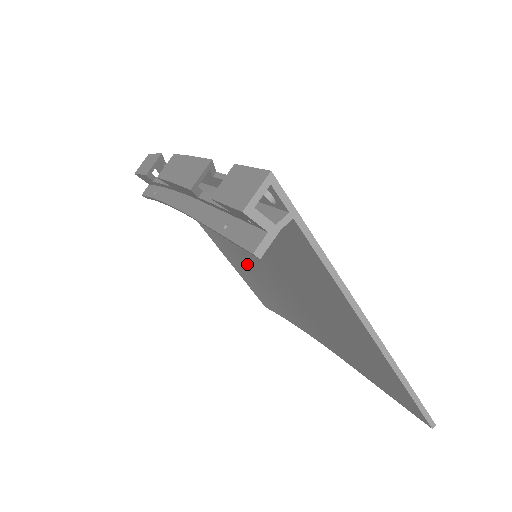
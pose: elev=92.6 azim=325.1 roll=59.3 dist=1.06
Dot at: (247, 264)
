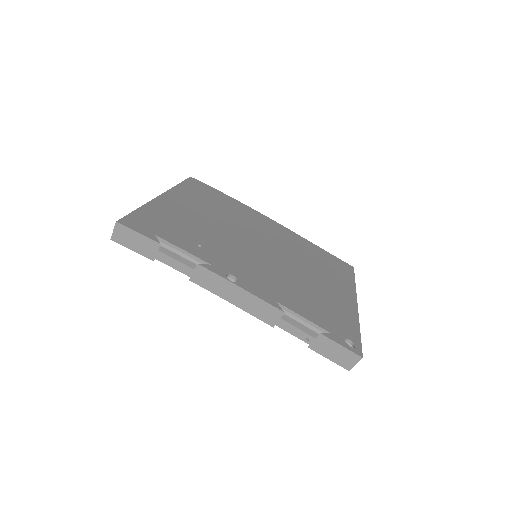
Dot at: occluded
